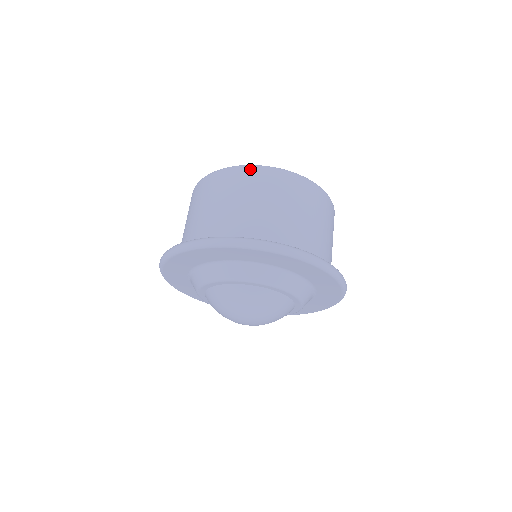
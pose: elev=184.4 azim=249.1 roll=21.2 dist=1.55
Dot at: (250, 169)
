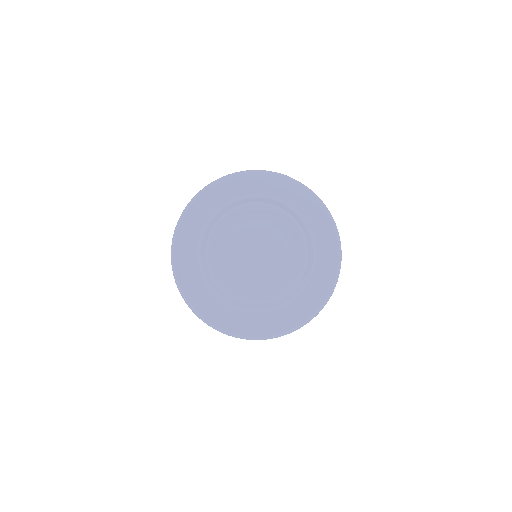
Dot at: occluded
